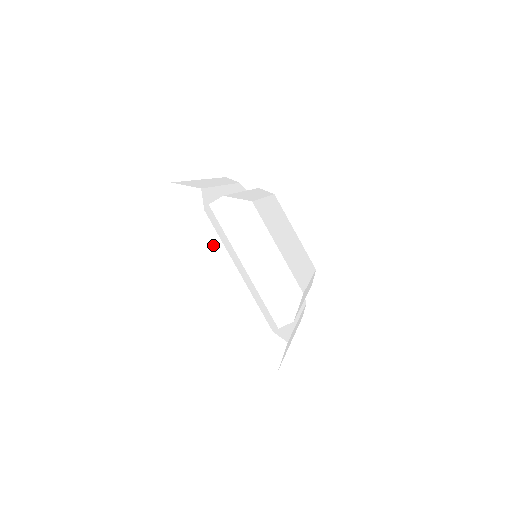
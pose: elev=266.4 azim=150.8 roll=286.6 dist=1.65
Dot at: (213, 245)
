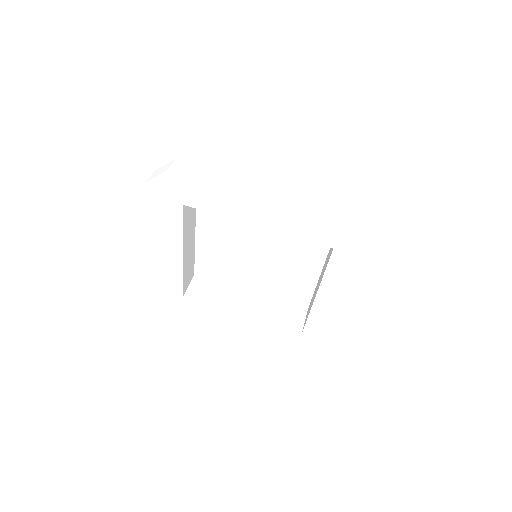
Dot at: occluded
